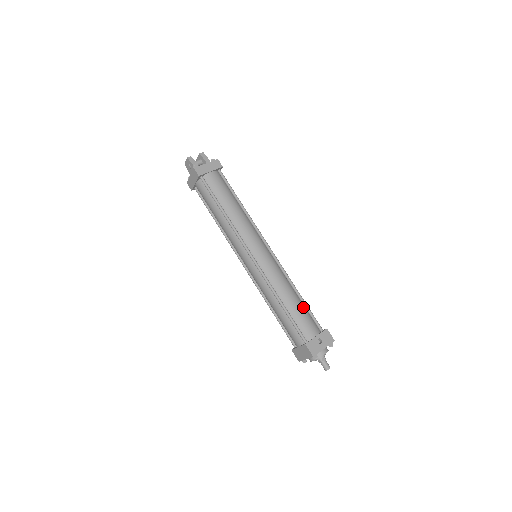
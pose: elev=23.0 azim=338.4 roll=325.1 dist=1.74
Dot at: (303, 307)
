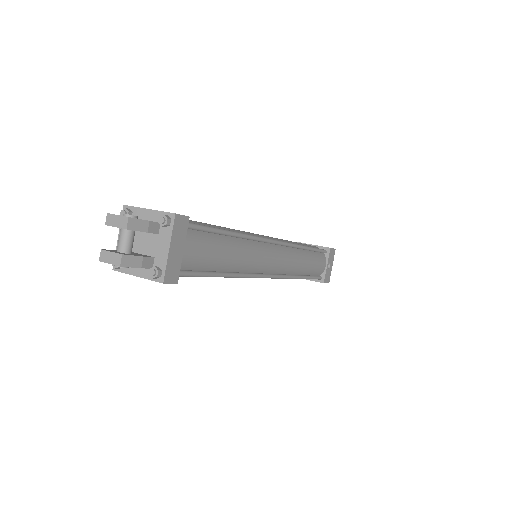
Dot at: (313, 255)
